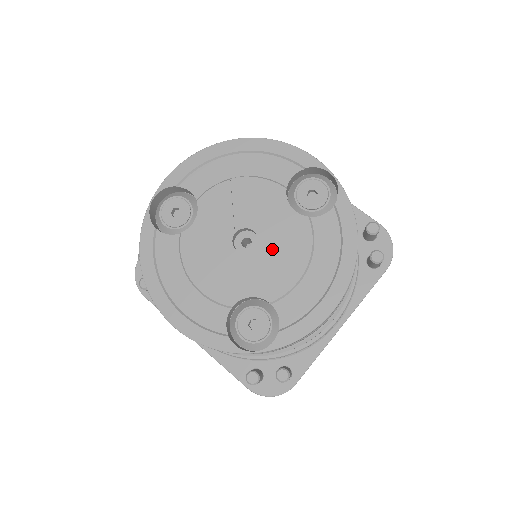
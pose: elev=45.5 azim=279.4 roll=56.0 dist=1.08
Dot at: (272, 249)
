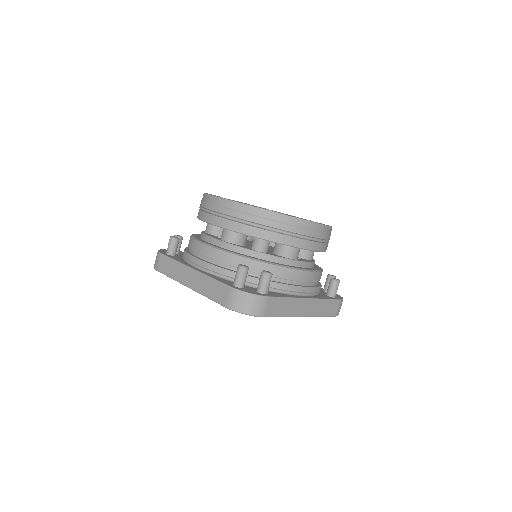
Dot at: occluded
